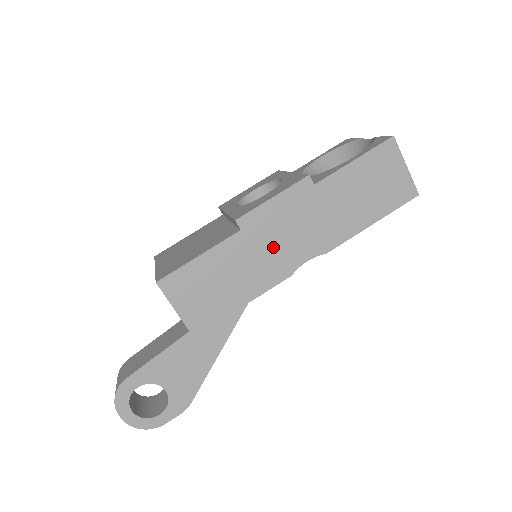
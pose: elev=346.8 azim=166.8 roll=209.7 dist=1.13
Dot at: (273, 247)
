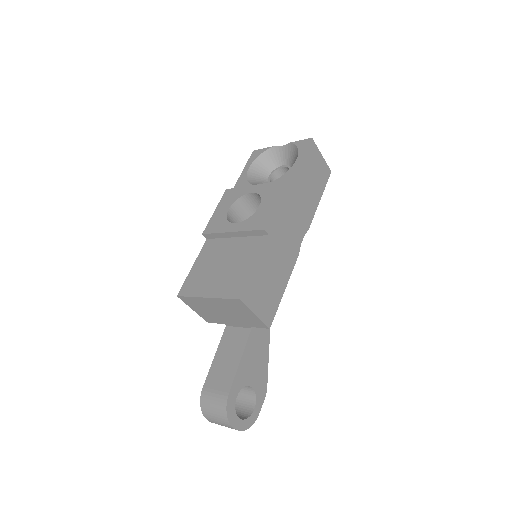
Dot at: (286, 239)
